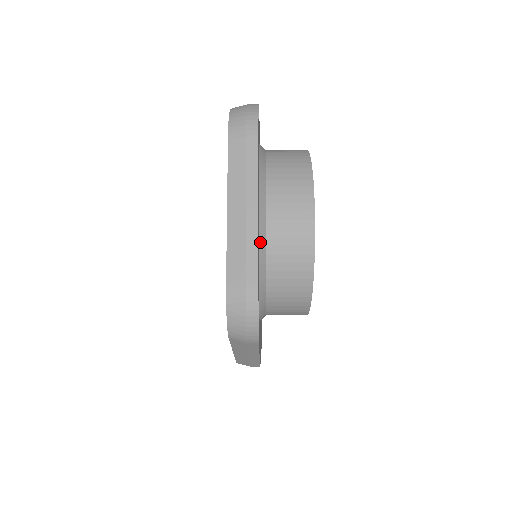
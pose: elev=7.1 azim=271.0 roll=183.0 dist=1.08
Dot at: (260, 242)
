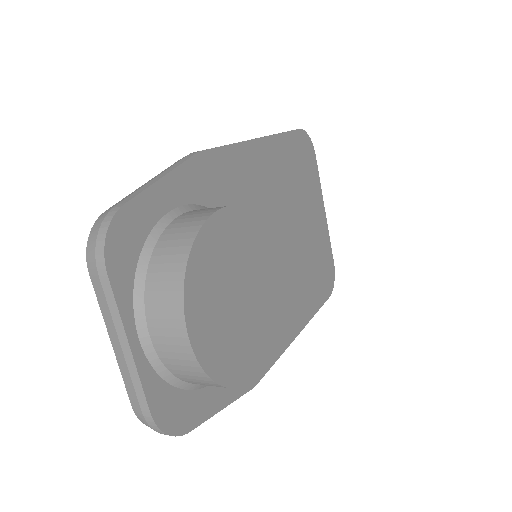
Dot at: (153, 364)
